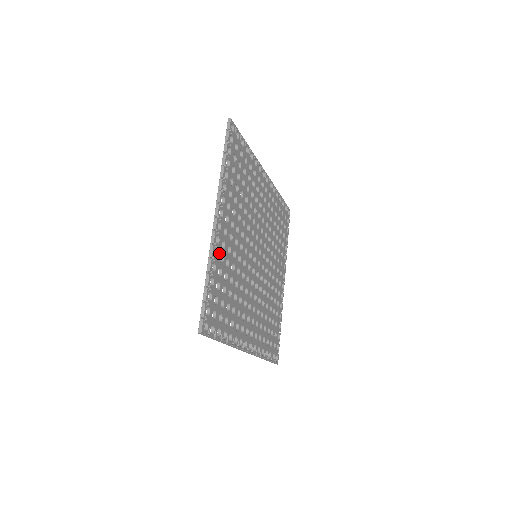
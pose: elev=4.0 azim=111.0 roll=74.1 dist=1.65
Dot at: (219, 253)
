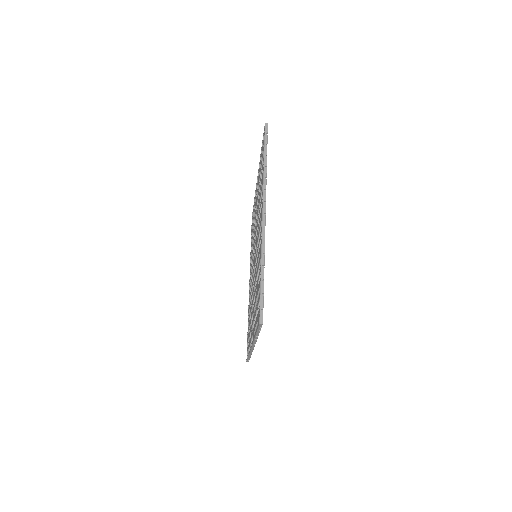
Dot at: occluded
